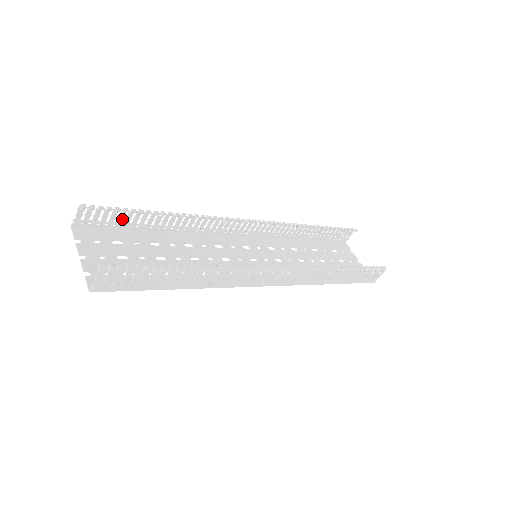
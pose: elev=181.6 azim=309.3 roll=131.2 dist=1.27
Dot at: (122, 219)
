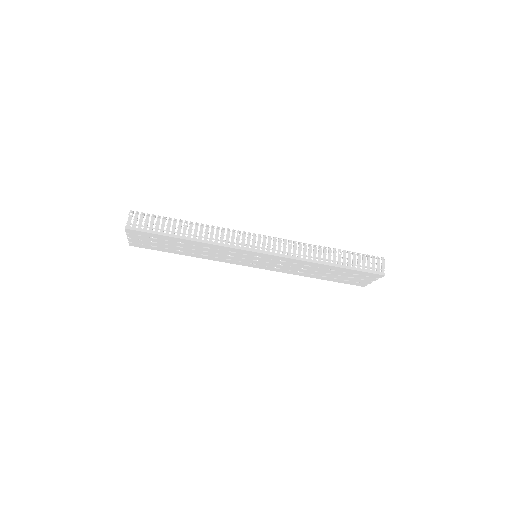
Dot at: occluded
